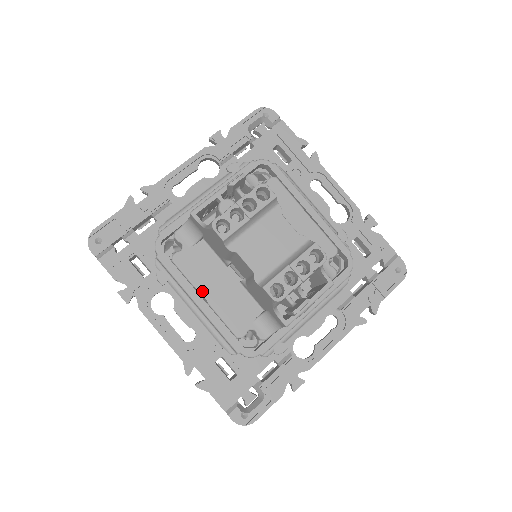
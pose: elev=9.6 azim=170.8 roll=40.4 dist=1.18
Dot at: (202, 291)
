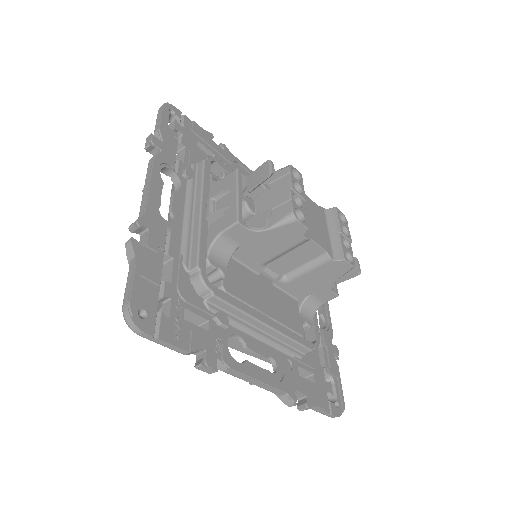
Dot at: (262, 309)
